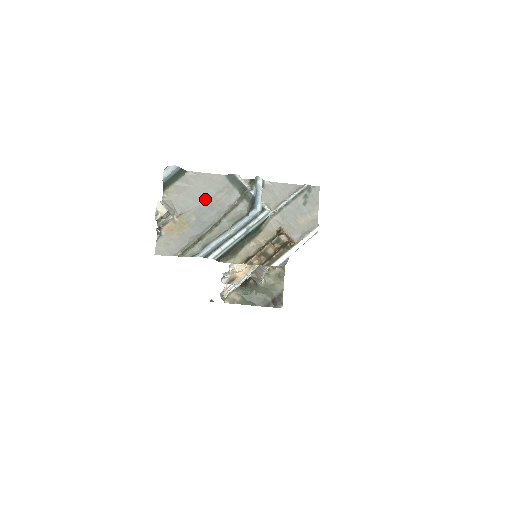
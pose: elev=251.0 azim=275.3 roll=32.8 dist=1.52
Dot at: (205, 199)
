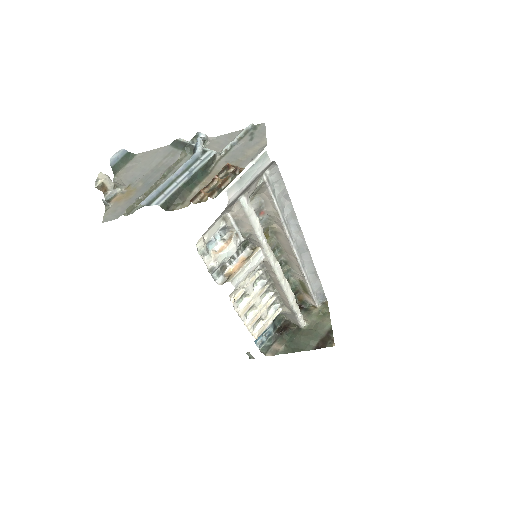
Dot at: (151, 167)
